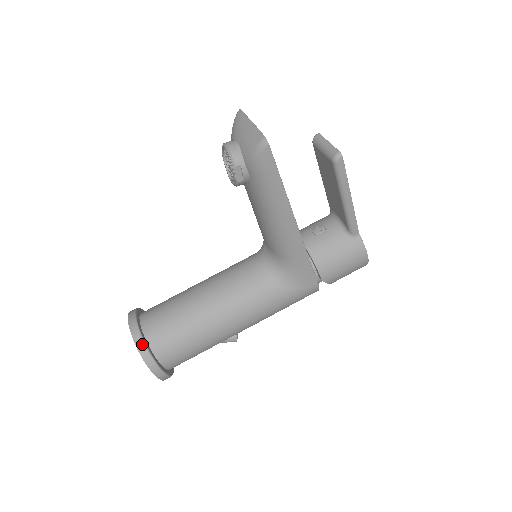
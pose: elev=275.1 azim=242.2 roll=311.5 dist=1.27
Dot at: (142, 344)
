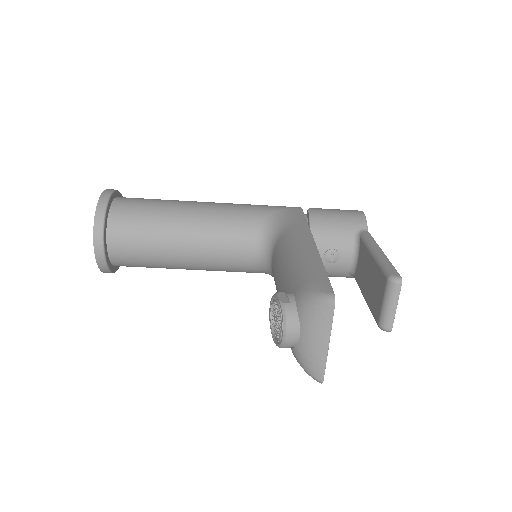
Dot at: (105, 268)
